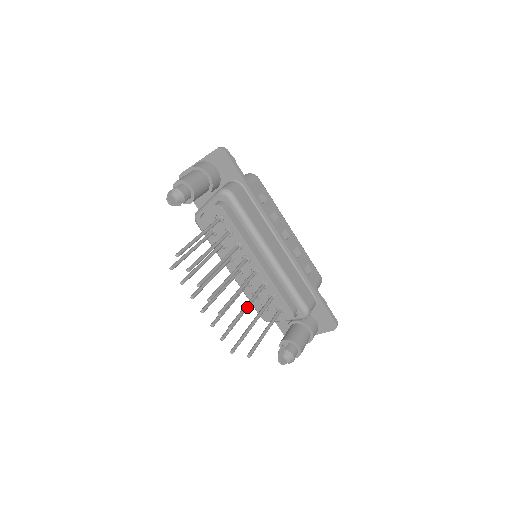
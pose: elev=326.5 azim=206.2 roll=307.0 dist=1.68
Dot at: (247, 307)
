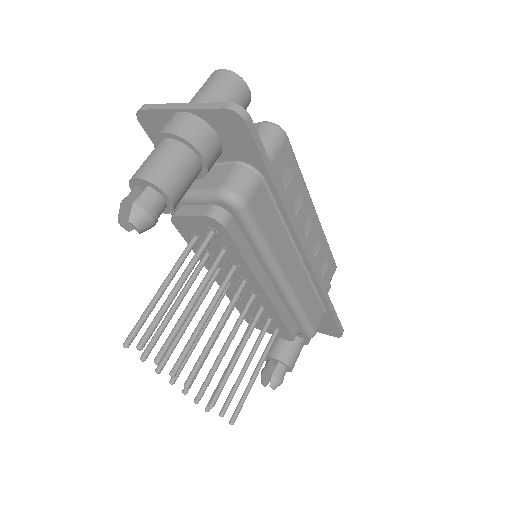
Dot at: (237, 359)
